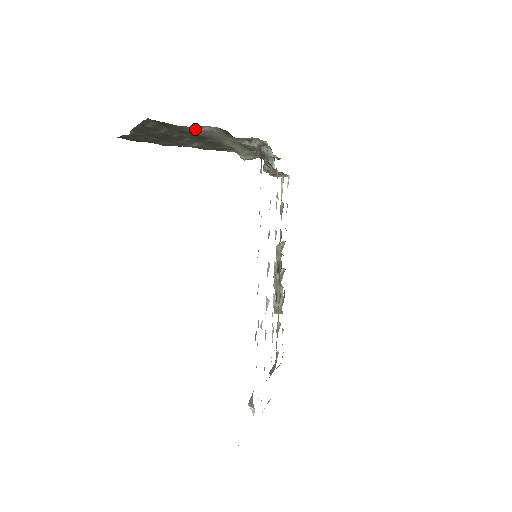
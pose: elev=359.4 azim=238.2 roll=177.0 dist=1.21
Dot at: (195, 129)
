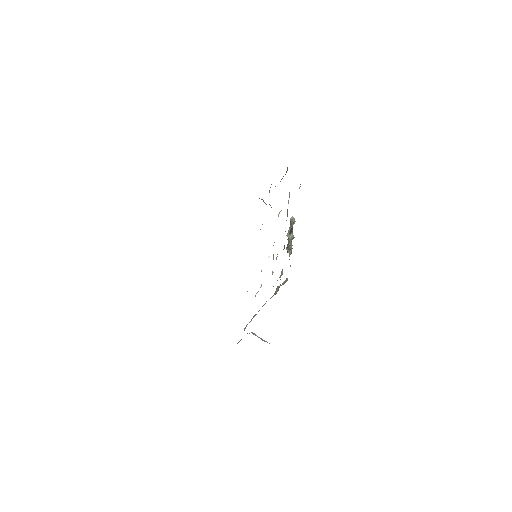
Dot at: occluded
